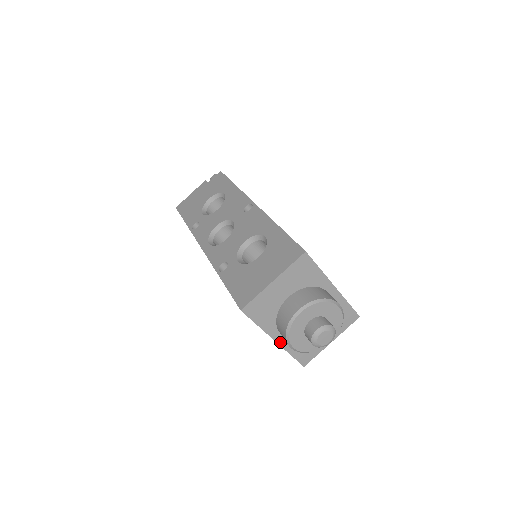
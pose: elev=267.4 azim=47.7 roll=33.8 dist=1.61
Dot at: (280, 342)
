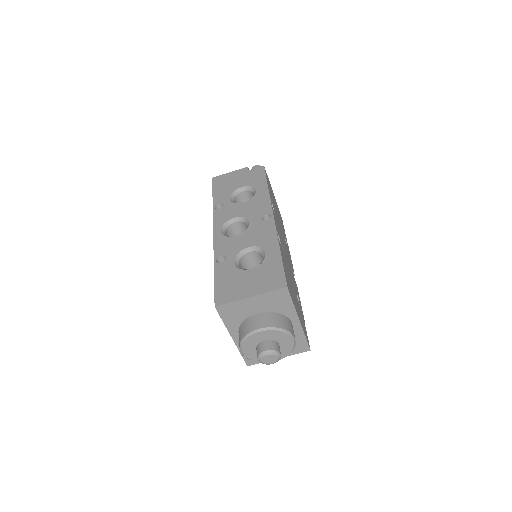
Dot at: (236, 341)
